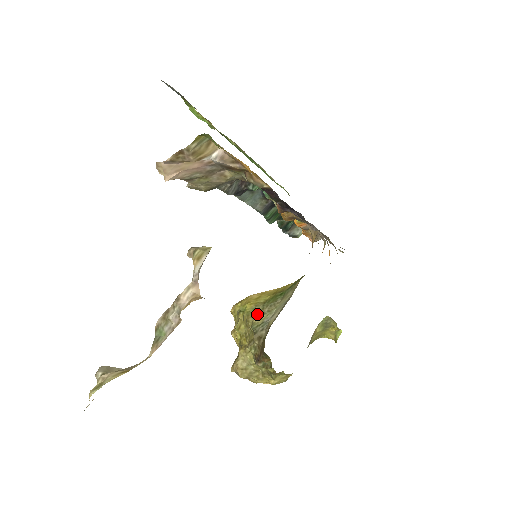
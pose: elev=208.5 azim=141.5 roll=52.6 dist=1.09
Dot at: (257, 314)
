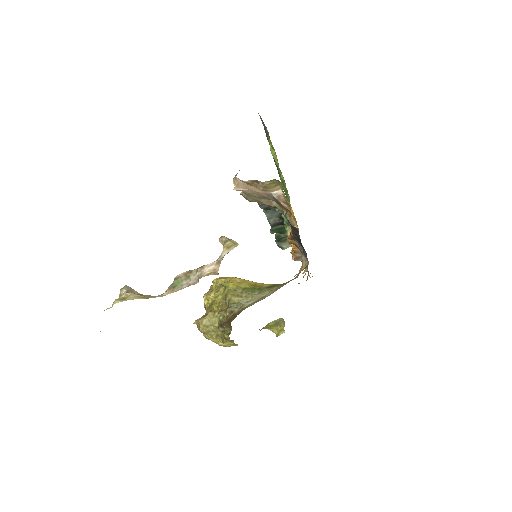
Dot at: (236, 294)
